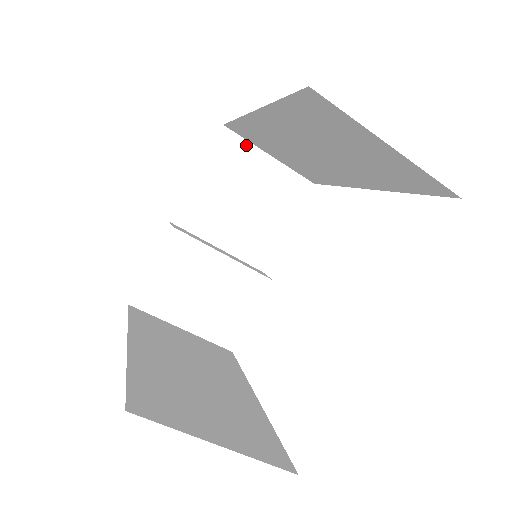
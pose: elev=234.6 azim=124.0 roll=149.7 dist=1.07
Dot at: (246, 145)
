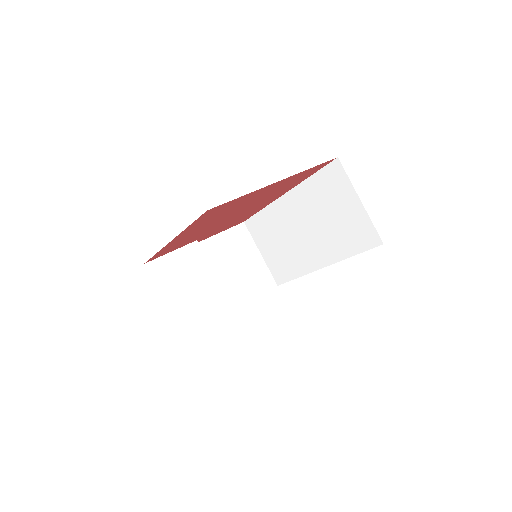
Dot at: (250, 239)
